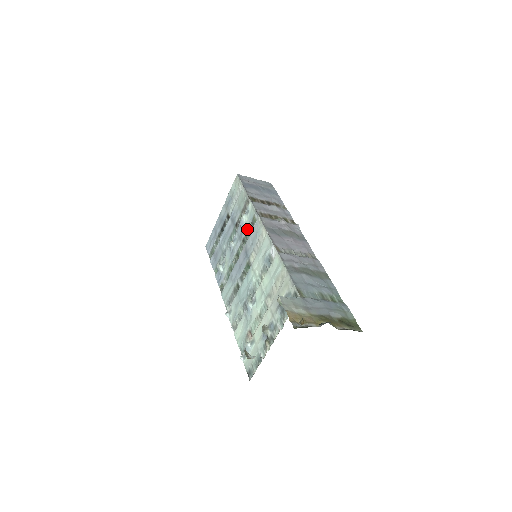
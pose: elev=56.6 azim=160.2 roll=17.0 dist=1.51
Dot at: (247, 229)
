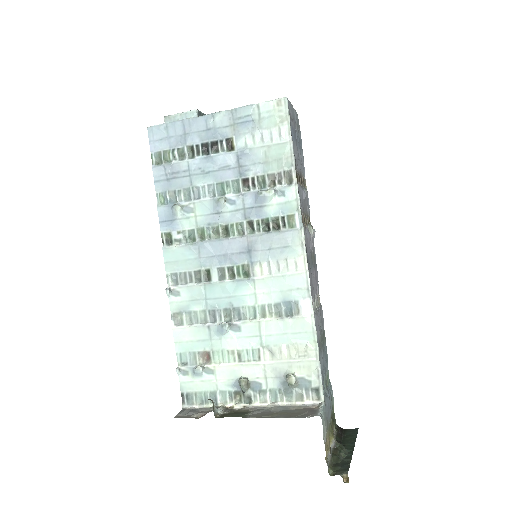
Dot at: (268, 217)
